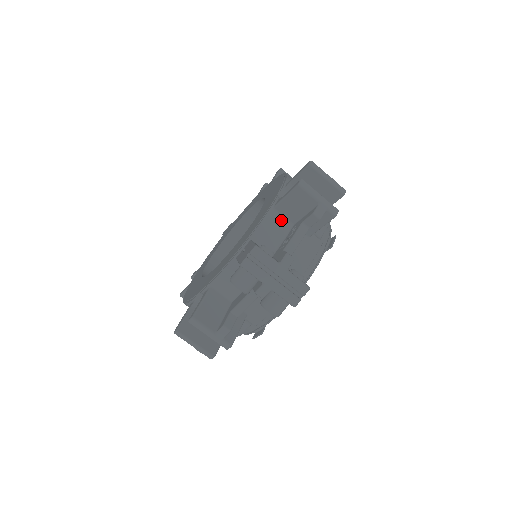
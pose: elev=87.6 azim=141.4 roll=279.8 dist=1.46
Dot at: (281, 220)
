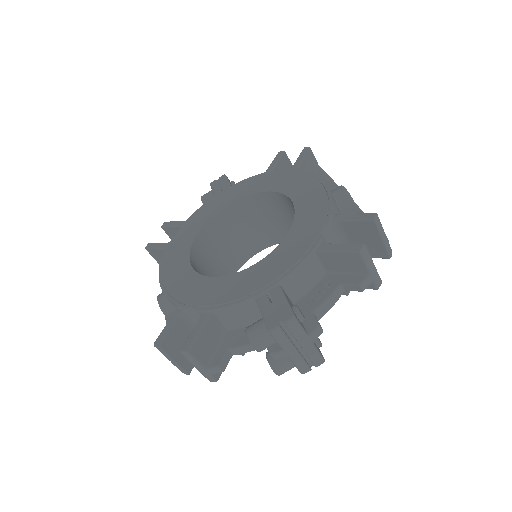
Dot at: (317, 266)
